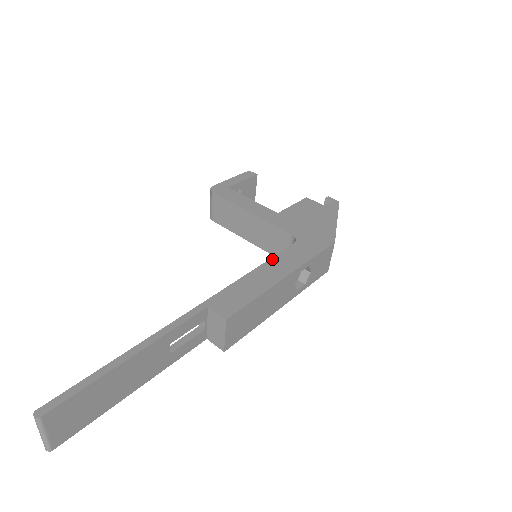
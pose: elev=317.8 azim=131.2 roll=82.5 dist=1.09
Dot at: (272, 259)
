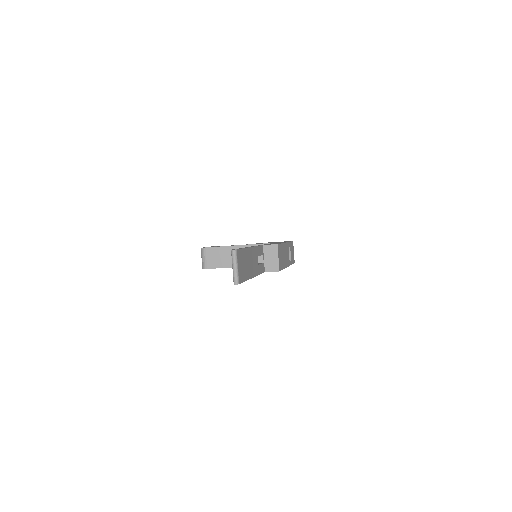
Dot at: occluded
